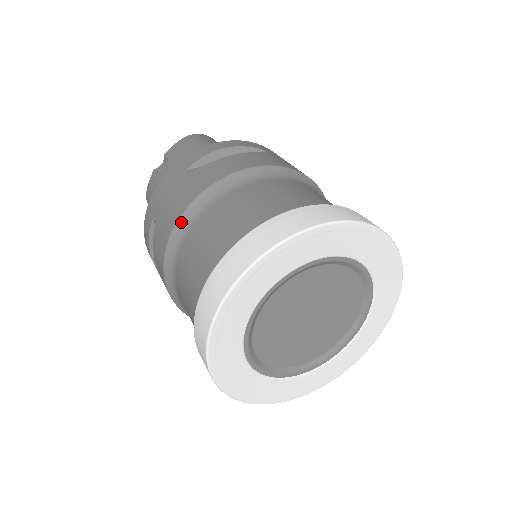
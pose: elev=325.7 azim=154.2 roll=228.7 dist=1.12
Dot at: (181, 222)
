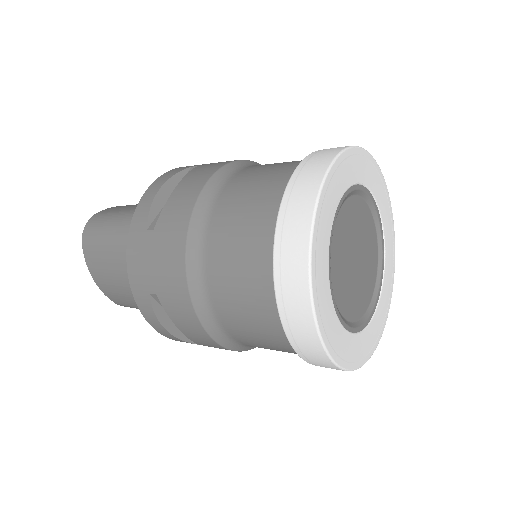
Dot at: (248, 162)
